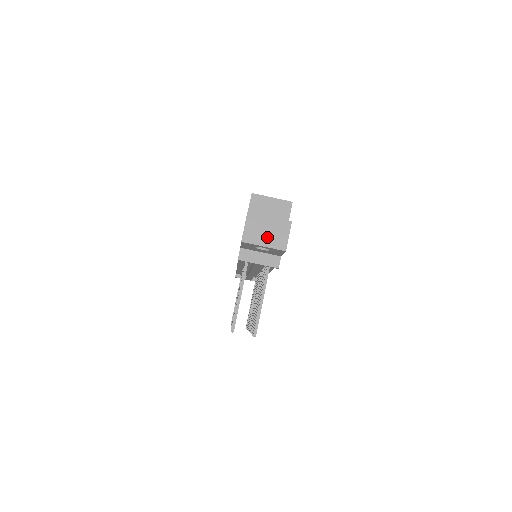
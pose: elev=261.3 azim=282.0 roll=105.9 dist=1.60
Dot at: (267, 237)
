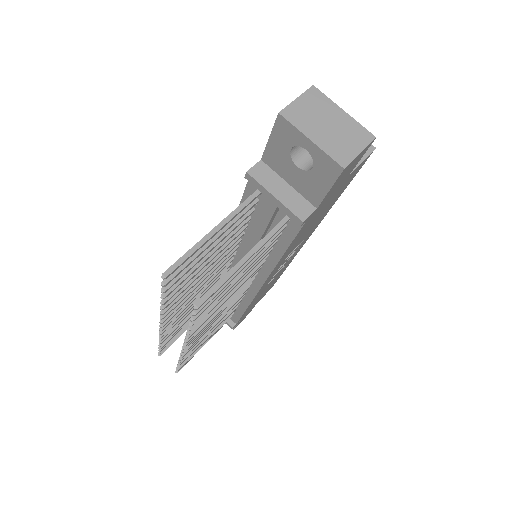
Dot at: (324, 132)
